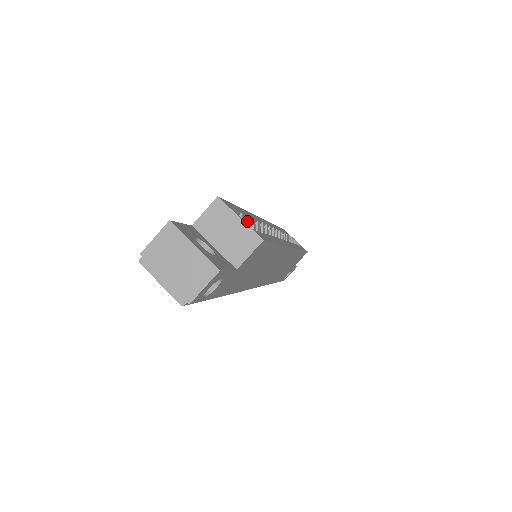
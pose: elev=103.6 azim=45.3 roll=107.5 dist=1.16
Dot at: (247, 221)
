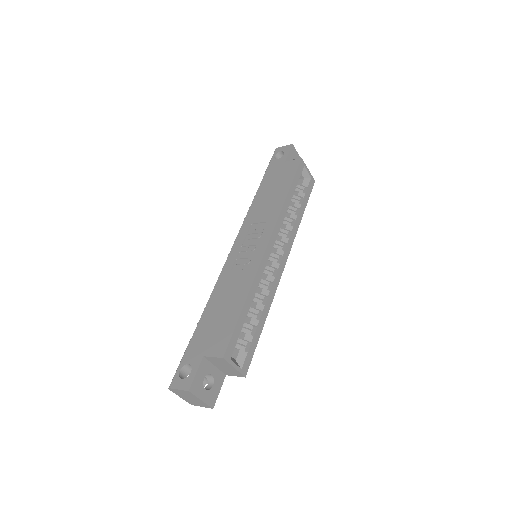
Dot at: (245, 317)
